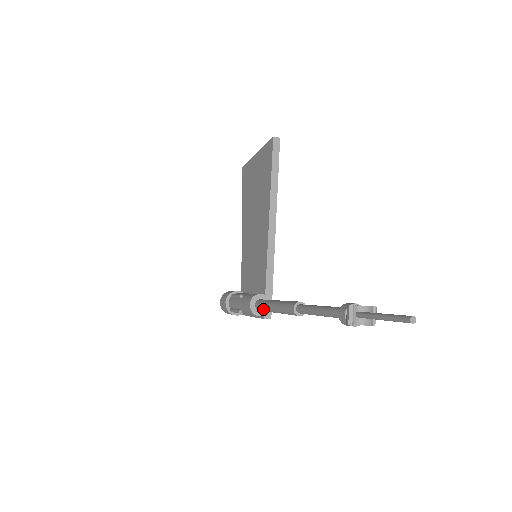
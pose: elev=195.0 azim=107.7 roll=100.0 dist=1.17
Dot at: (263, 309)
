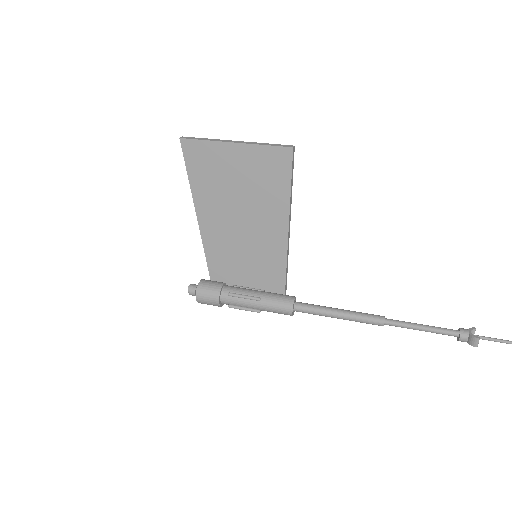
Dot at: (313, 314)
